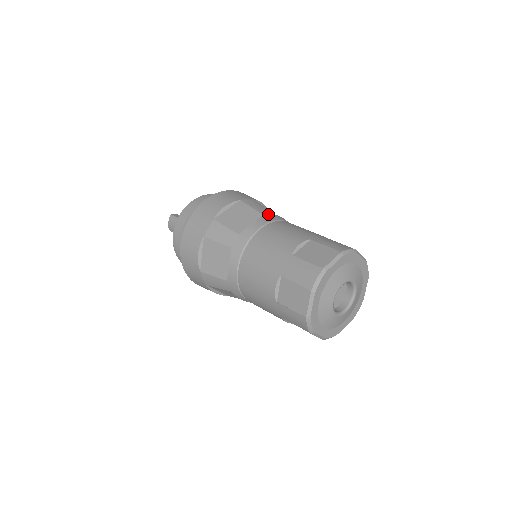
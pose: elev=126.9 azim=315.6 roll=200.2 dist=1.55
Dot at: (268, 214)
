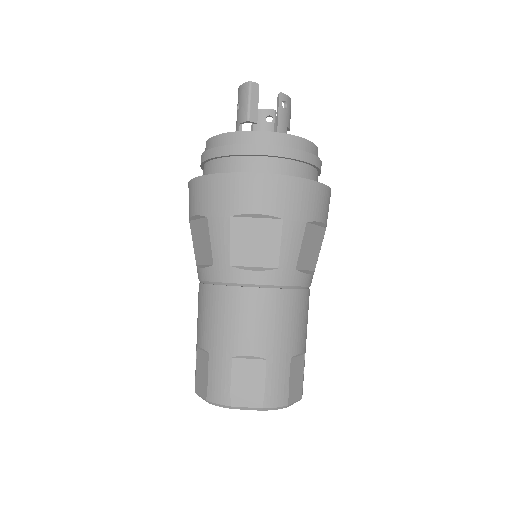
Dot at: (286, 269)
